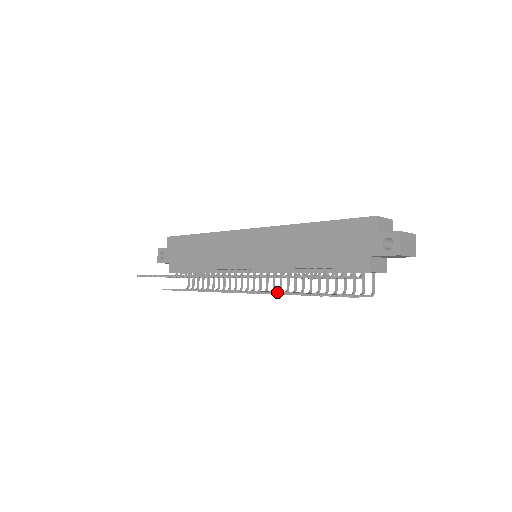
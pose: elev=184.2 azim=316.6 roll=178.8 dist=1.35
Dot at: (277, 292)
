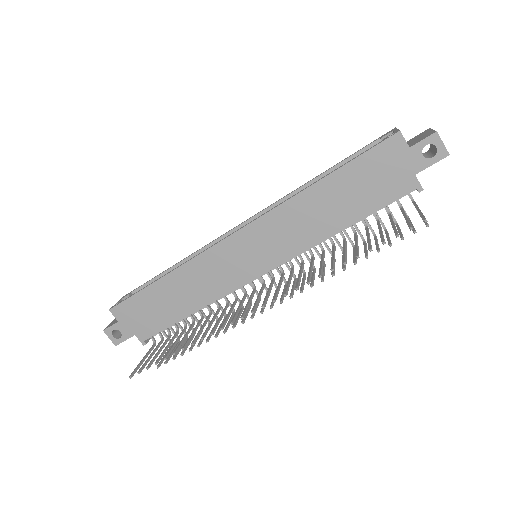
Dot at: (323, 274)
